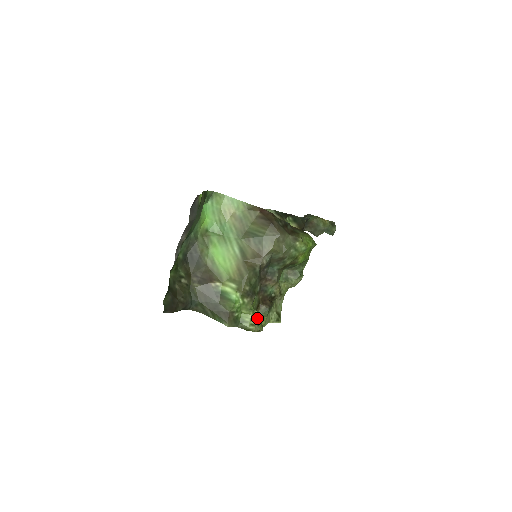
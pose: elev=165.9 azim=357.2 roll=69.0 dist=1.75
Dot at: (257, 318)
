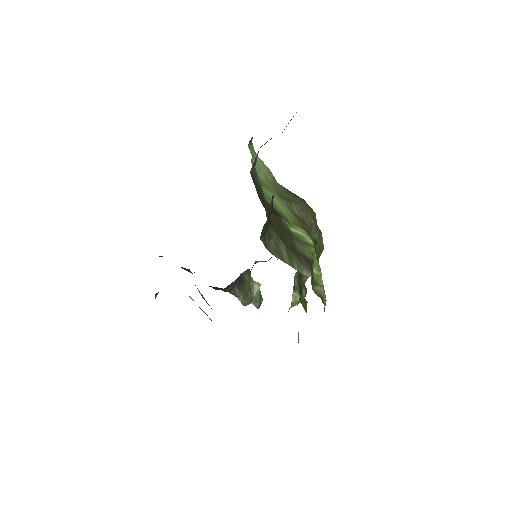
Dot at: occluded
